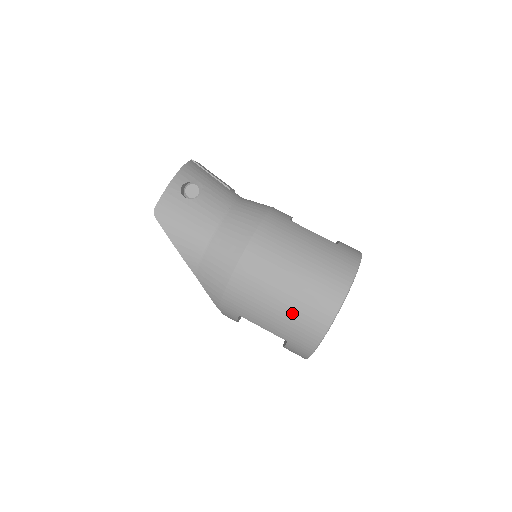
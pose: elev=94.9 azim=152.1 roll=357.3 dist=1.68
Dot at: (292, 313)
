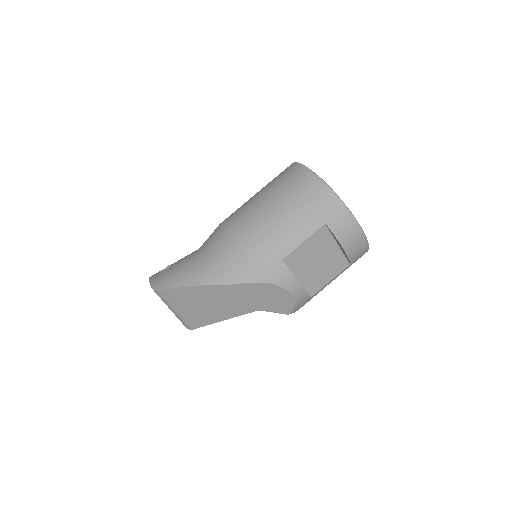
Dot at: (292, 203)
